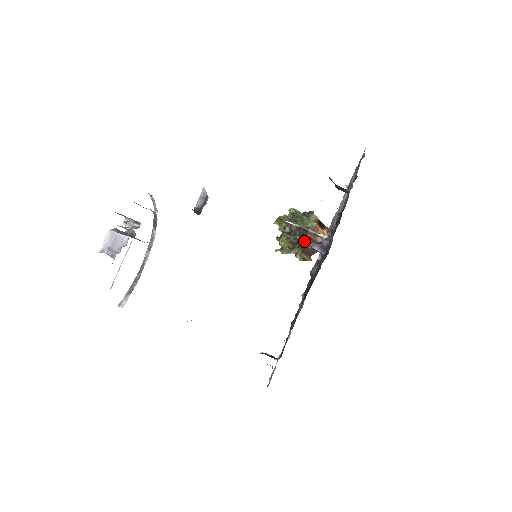
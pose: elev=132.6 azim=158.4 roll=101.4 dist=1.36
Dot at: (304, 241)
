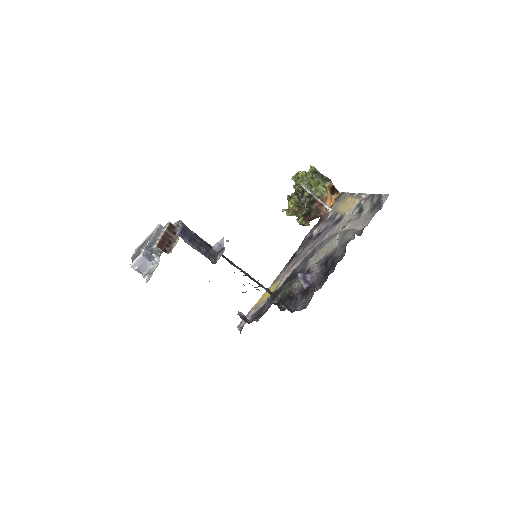
Dot at: (309, 211)
